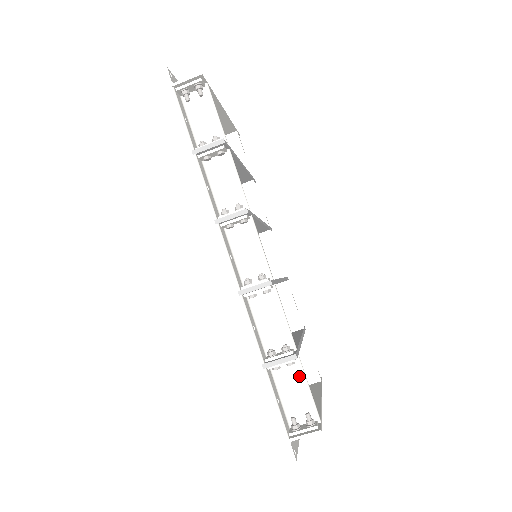
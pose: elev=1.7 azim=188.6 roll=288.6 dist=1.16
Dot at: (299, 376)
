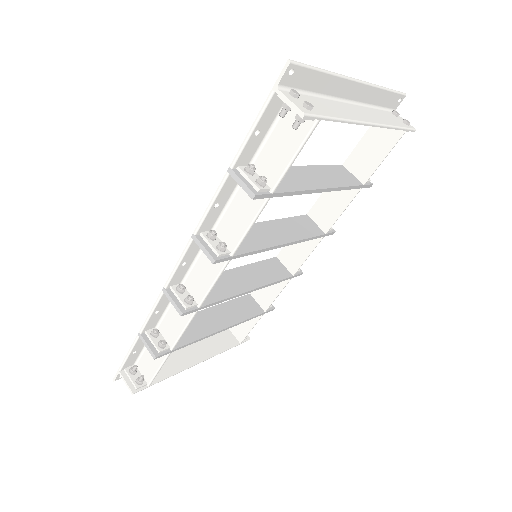
Dot at: (160, 359)
